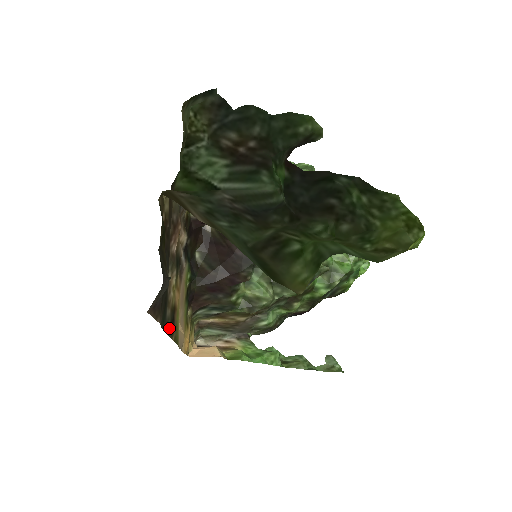
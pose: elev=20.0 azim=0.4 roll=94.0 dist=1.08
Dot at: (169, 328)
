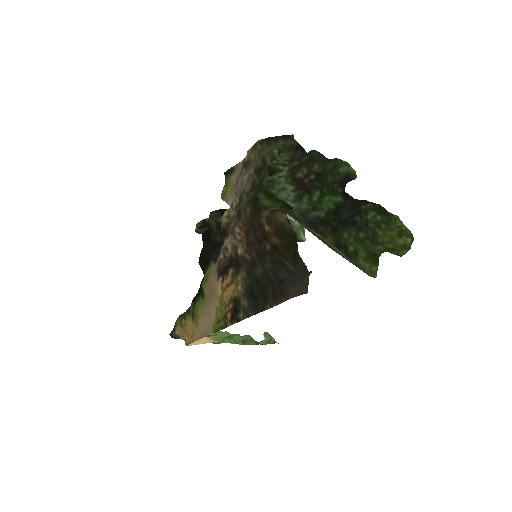
Dot at: (239, 315)
